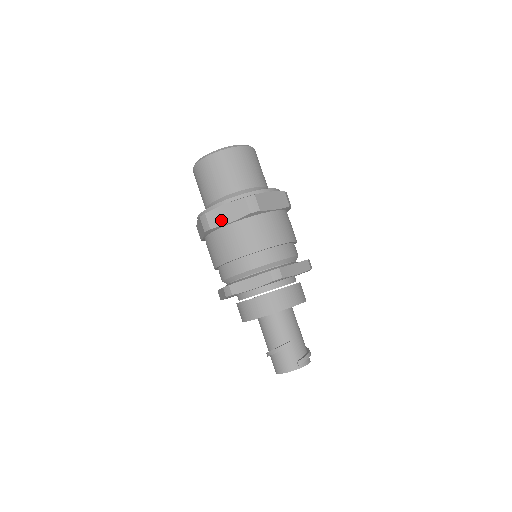
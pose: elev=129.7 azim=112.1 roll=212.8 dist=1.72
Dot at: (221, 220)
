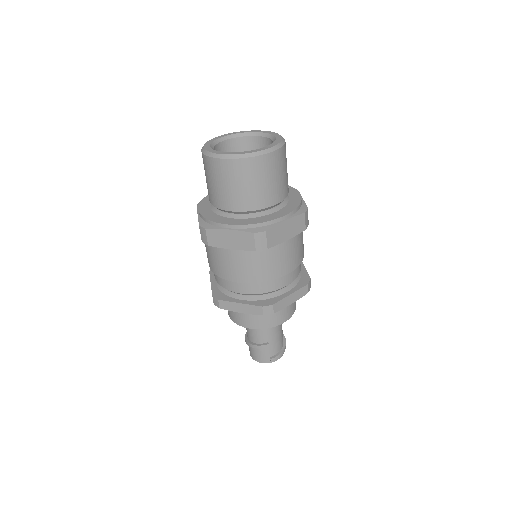
Dot at: (222, 243)
